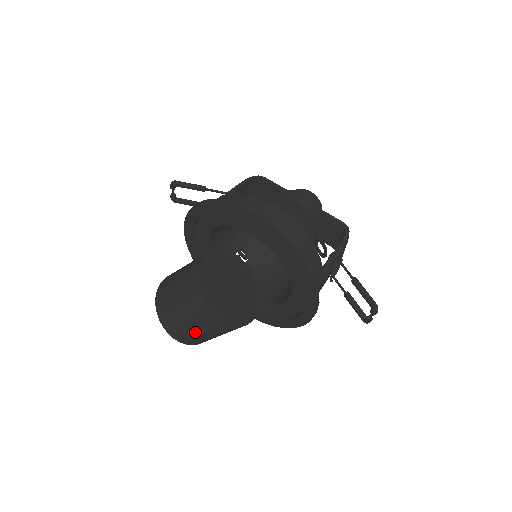
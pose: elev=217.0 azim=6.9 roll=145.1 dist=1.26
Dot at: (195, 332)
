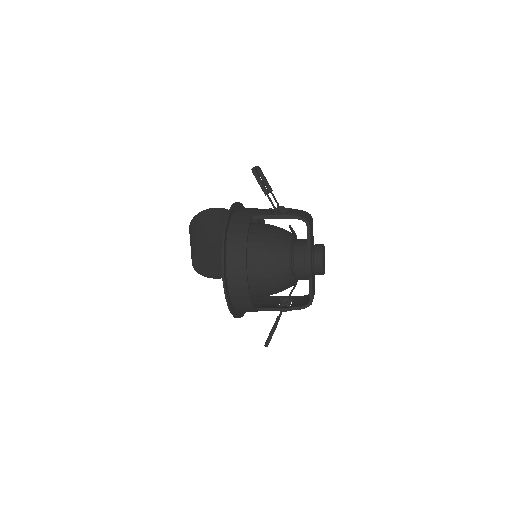
Dot at: occluded
